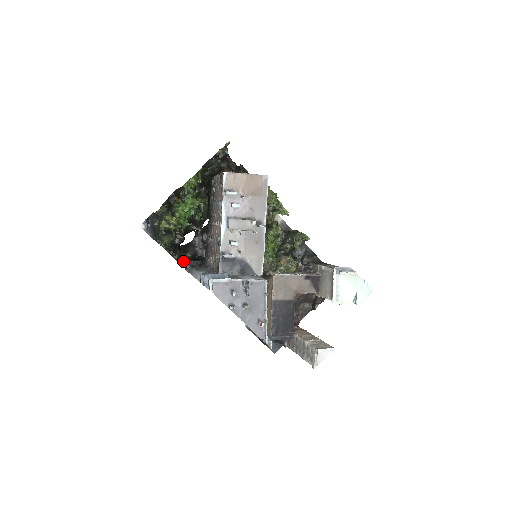
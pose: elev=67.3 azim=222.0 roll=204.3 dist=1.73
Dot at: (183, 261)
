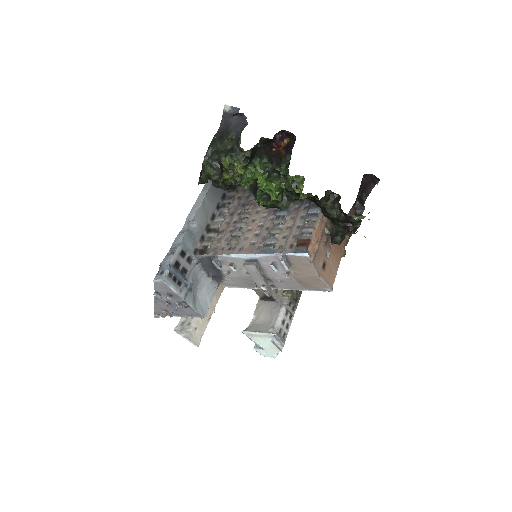
Dot at: occluded
